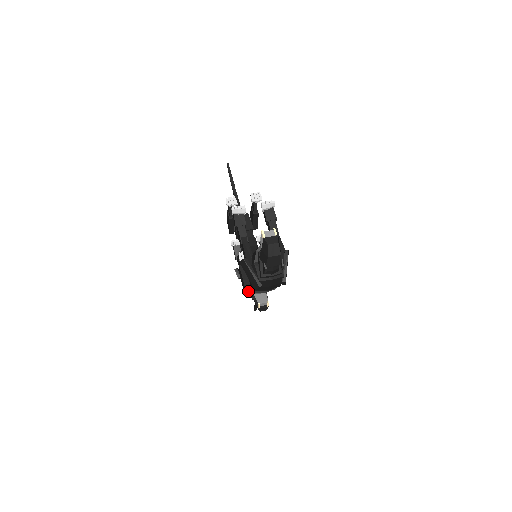
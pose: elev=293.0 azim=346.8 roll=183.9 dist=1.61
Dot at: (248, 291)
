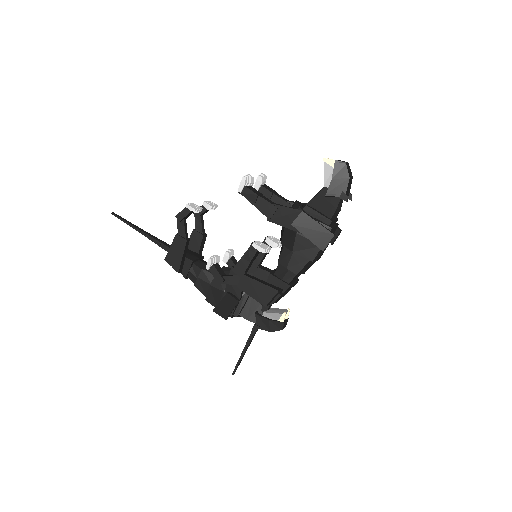
Dot at: (280, 290)
